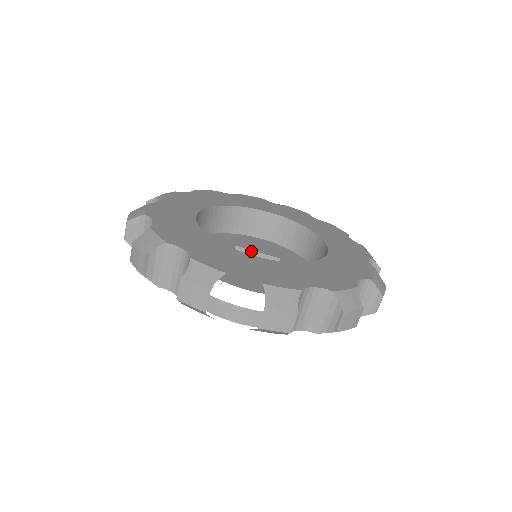
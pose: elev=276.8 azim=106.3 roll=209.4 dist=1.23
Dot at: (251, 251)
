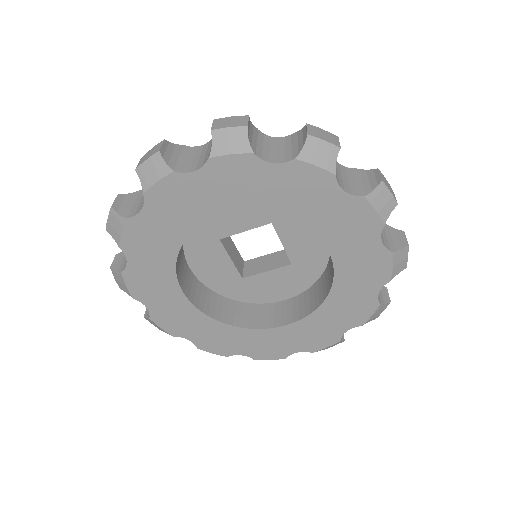
Dot at: (237, 233)
